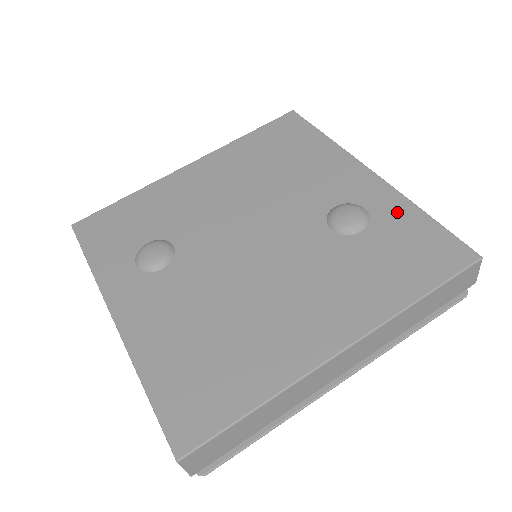
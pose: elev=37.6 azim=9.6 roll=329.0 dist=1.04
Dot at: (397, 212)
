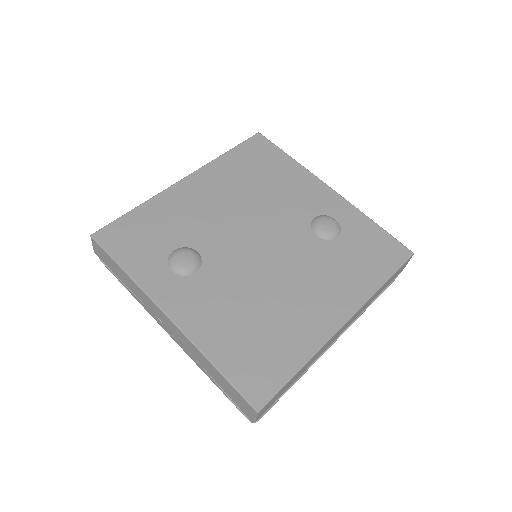
Dot at: (357, 222)
